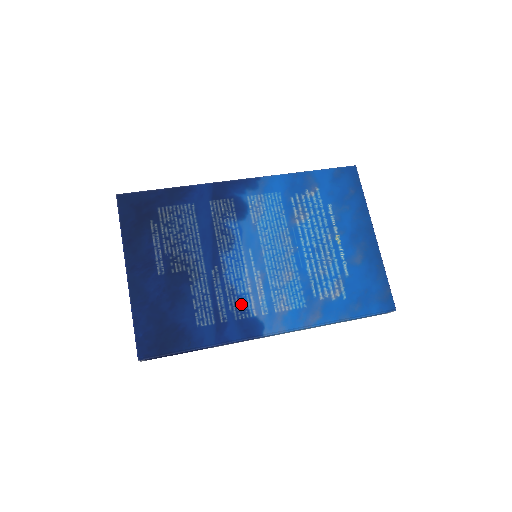
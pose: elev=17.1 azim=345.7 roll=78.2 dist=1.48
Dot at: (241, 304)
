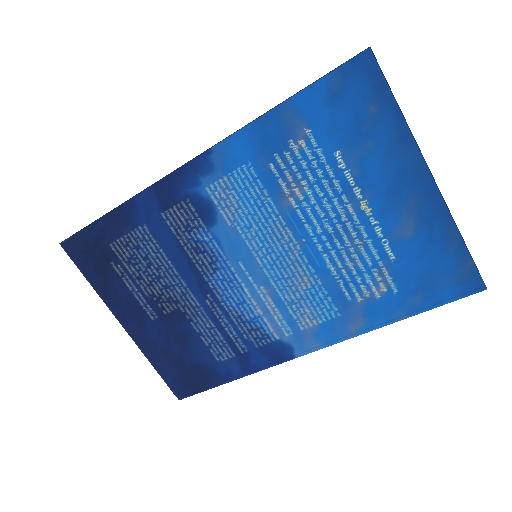
Dot at: (256, 330)
